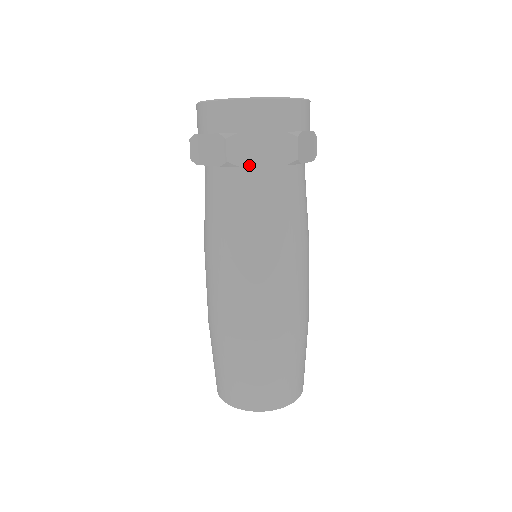
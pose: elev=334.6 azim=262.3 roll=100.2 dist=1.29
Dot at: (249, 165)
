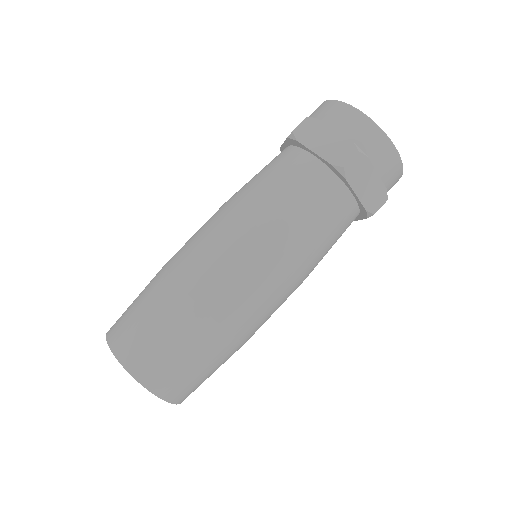
Dot at: (305, 145)
